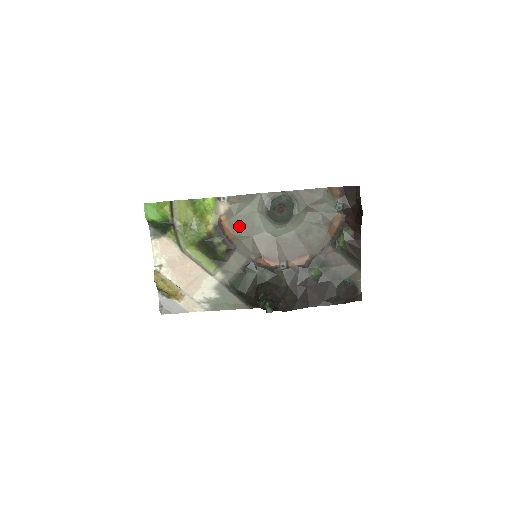
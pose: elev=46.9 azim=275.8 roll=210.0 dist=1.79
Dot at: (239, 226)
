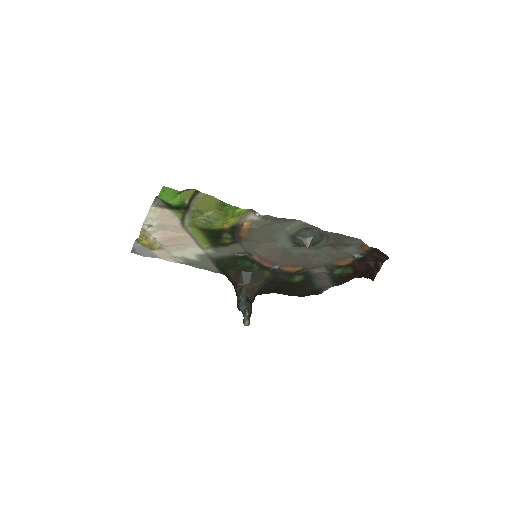
Dot at: (257, 234)
